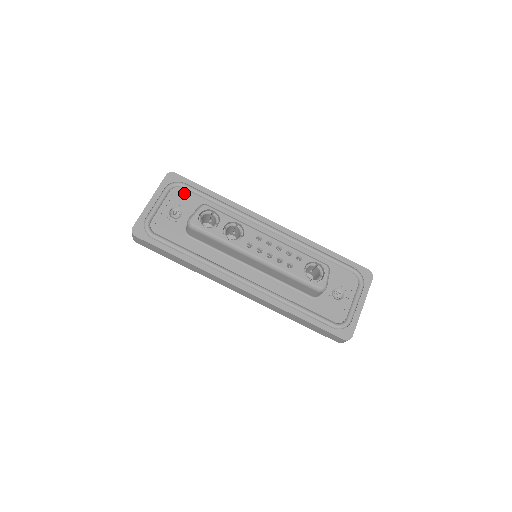
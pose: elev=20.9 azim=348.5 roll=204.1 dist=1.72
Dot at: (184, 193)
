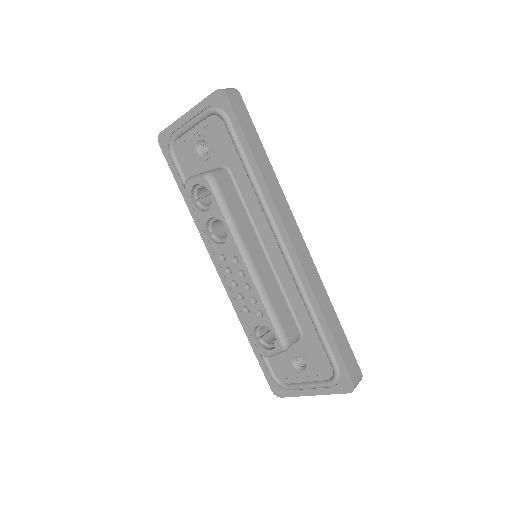
Dot at: (222, 130)
